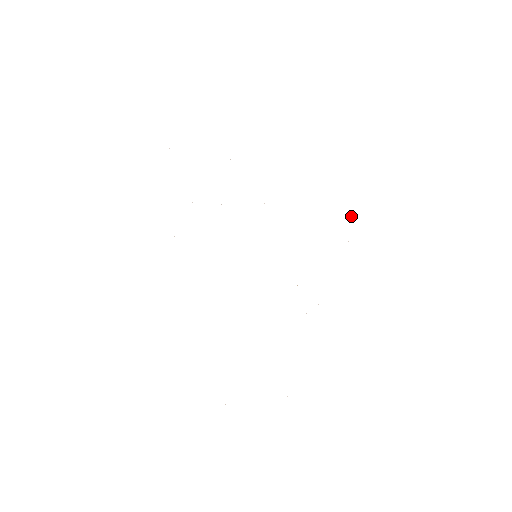
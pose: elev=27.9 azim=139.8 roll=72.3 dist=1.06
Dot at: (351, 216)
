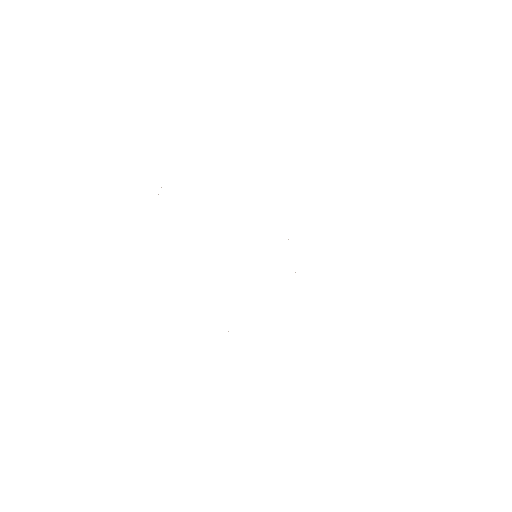
Dot at: occluded
